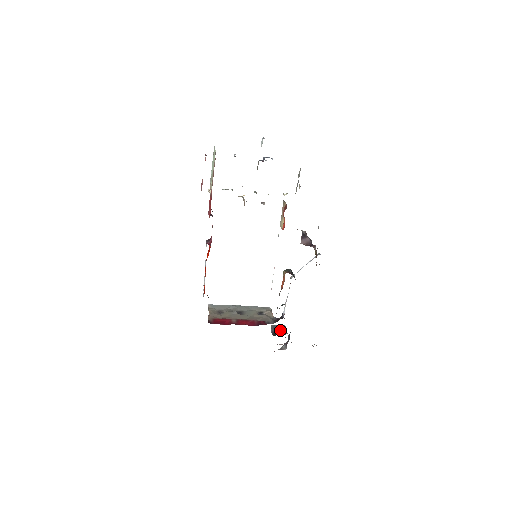
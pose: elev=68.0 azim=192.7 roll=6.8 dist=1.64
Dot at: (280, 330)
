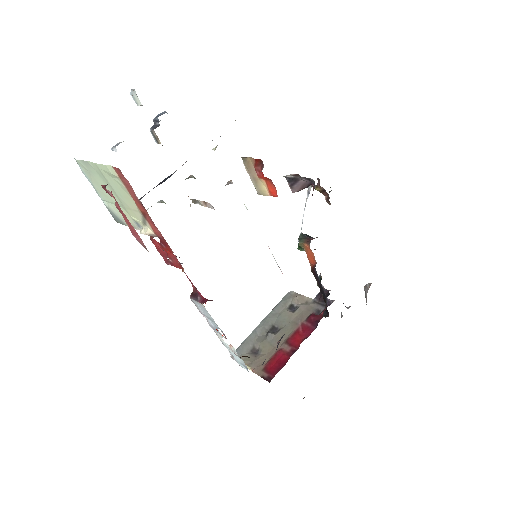
Dot at: occluded
